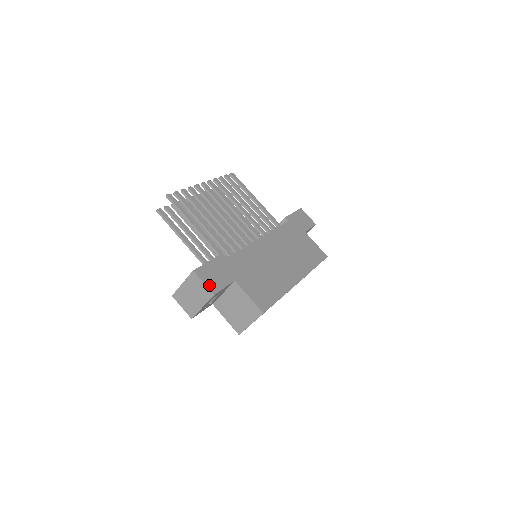
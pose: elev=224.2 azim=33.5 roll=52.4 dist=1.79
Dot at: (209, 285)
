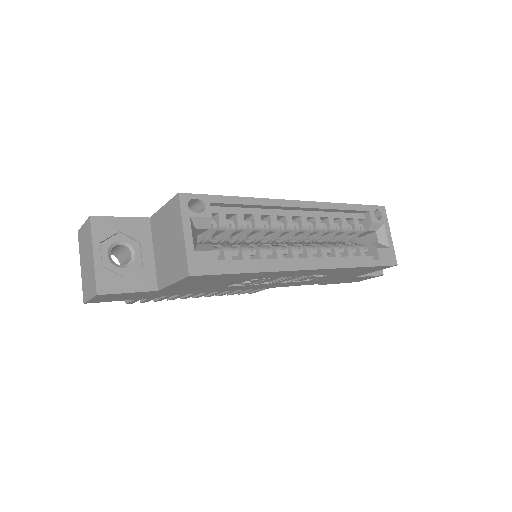
Dot at: occluded
